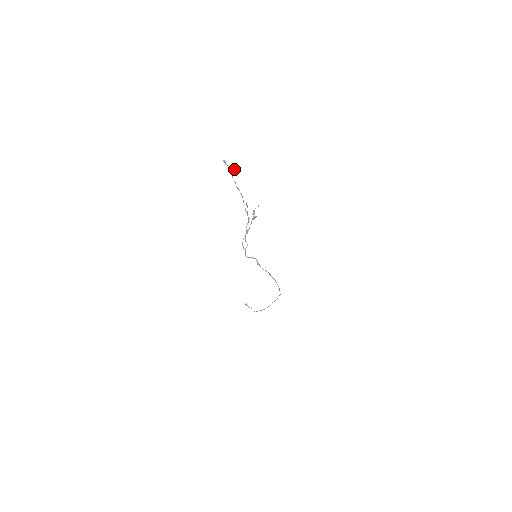
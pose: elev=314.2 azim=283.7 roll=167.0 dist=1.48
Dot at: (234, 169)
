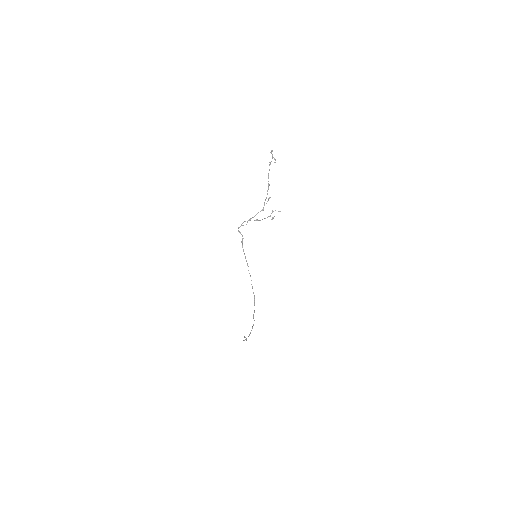
Dot at: (275, 162)
